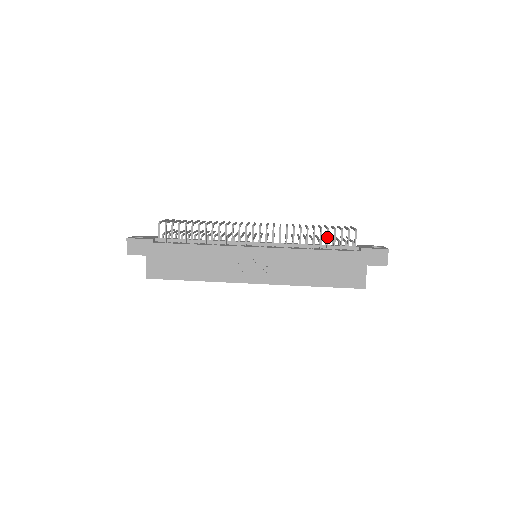
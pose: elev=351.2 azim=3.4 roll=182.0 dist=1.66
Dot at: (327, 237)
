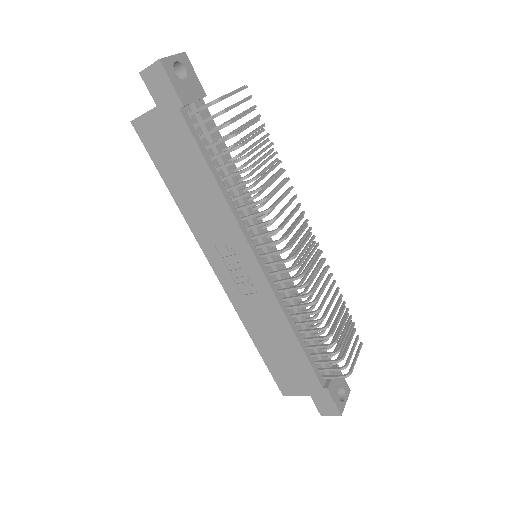
Dot at: (322, 346)
